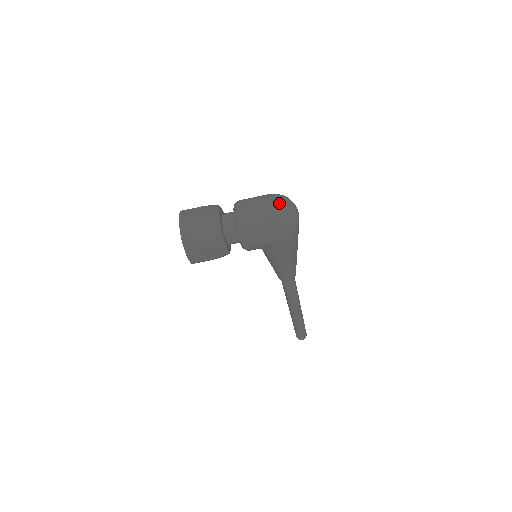
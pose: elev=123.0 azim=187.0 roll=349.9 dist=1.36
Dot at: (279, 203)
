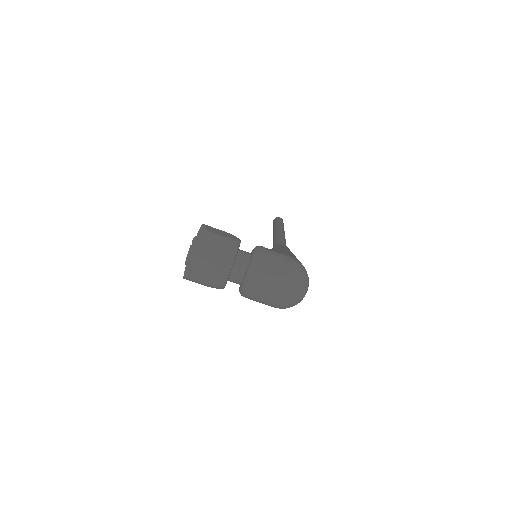
Dot at: (291, 294)
